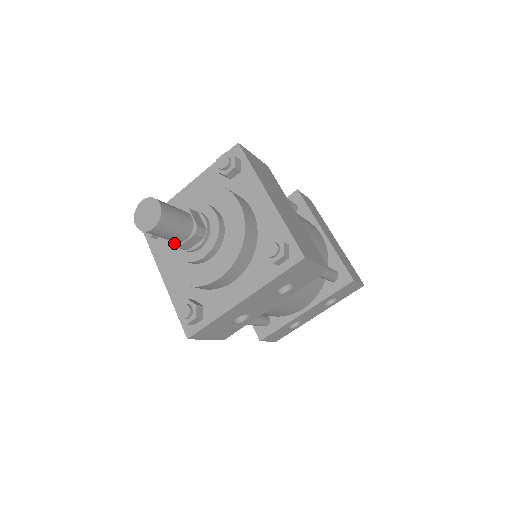
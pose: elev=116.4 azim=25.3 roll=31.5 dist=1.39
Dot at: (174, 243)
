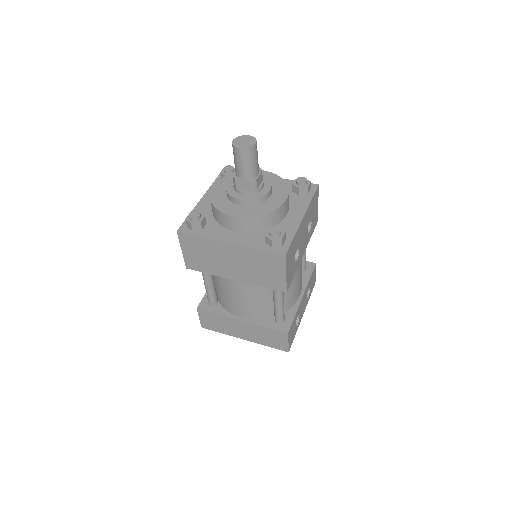
Dot at: (251, 180)
